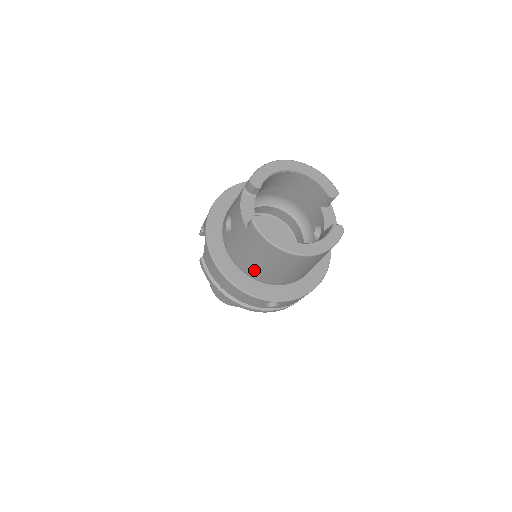
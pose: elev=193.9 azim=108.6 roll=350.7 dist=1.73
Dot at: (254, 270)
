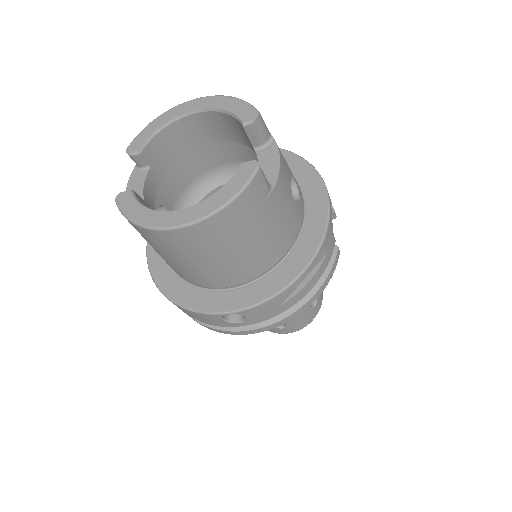
Dot at: (181, 273)
